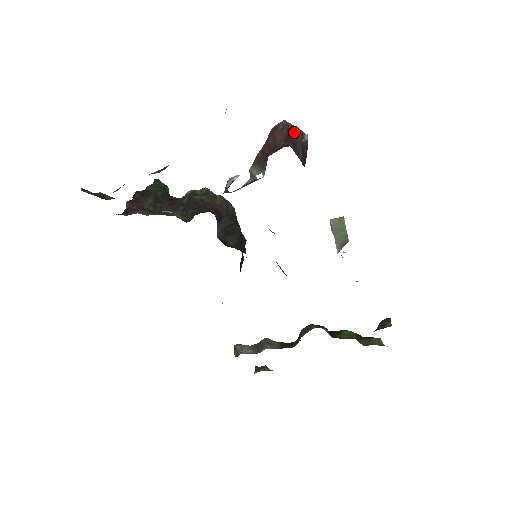
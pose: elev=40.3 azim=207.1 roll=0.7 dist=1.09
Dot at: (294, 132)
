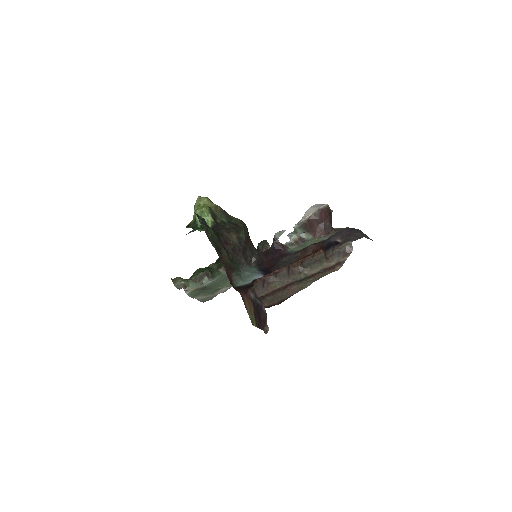
Dot at: (330, 212)
